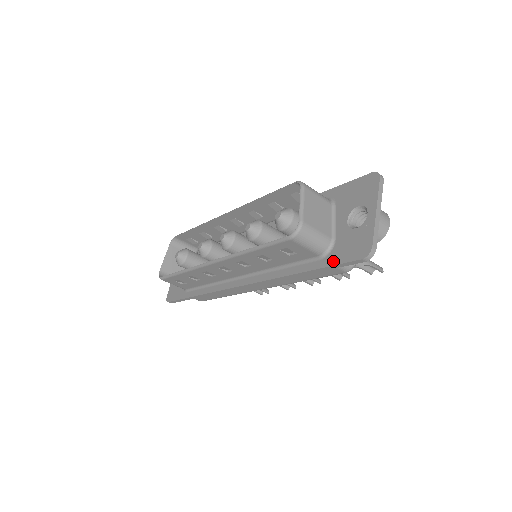
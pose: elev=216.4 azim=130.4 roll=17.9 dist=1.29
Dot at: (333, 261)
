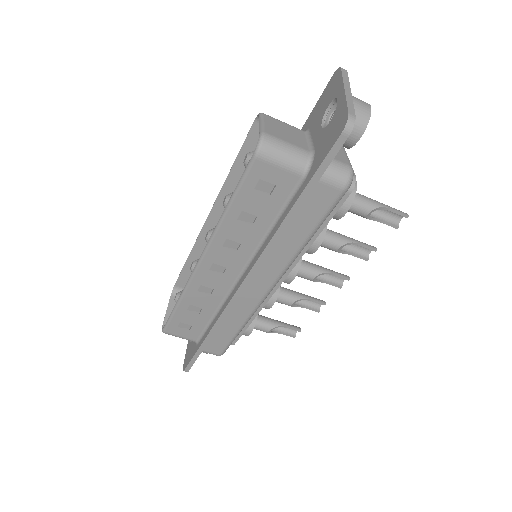
Dot at: (316, 166)
